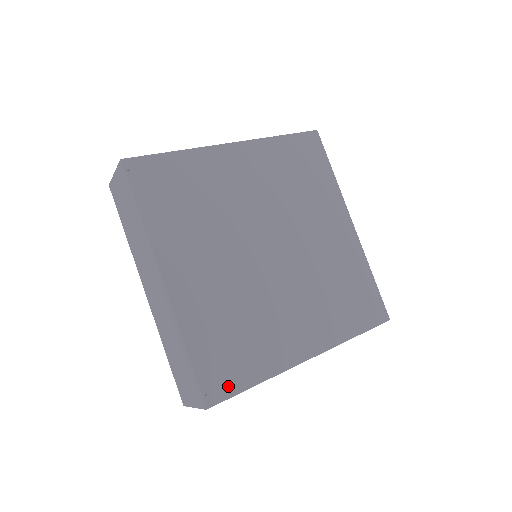
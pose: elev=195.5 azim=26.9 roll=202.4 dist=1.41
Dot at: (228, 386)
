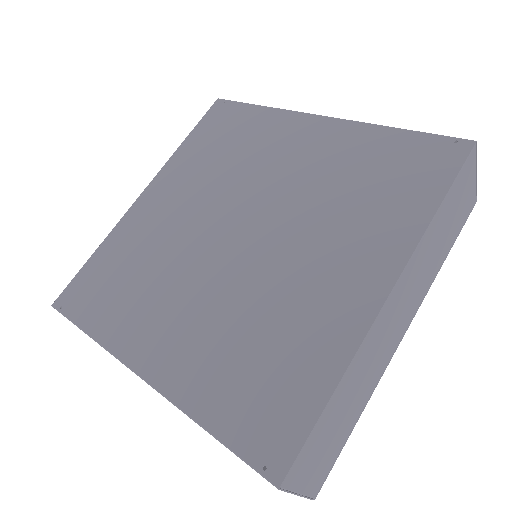
Dot at: (289, 431)
